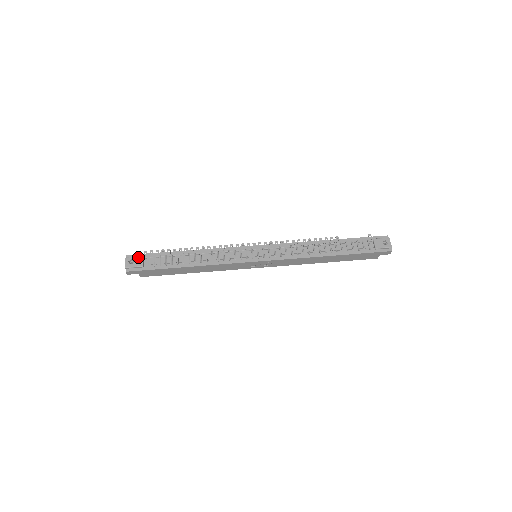
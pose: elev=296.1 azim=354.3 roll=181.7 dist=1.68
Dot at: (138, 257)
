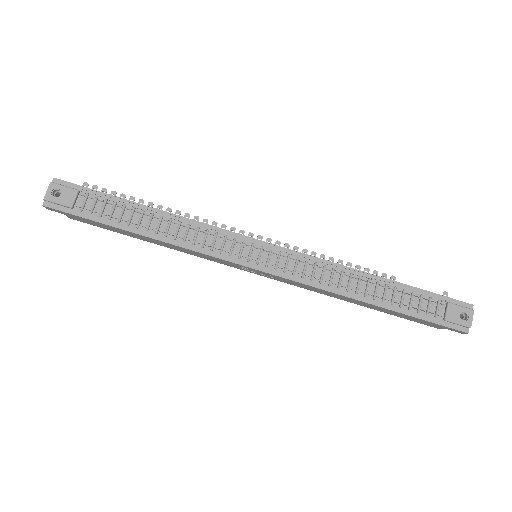
Dot at: (70, 189)
